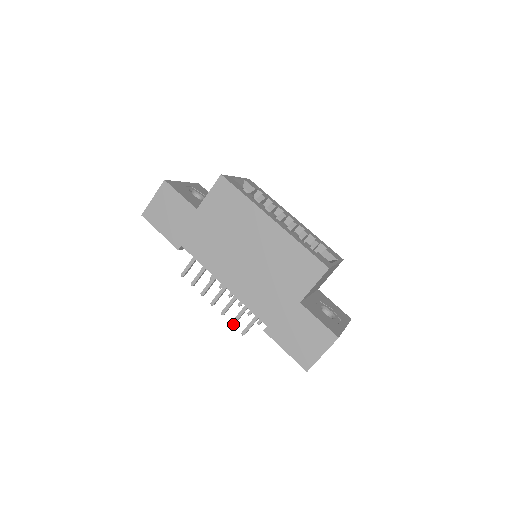
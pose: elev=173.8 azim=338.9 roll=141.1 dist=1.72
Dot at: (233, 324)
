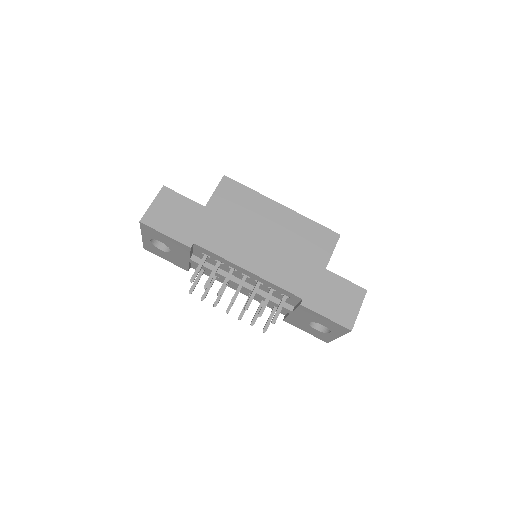
Dot at: (261, 315)
